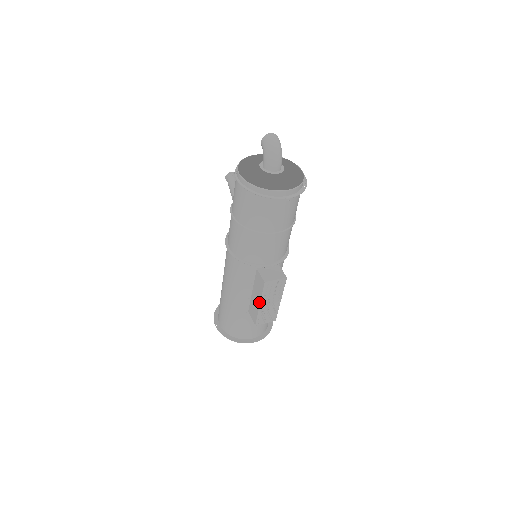
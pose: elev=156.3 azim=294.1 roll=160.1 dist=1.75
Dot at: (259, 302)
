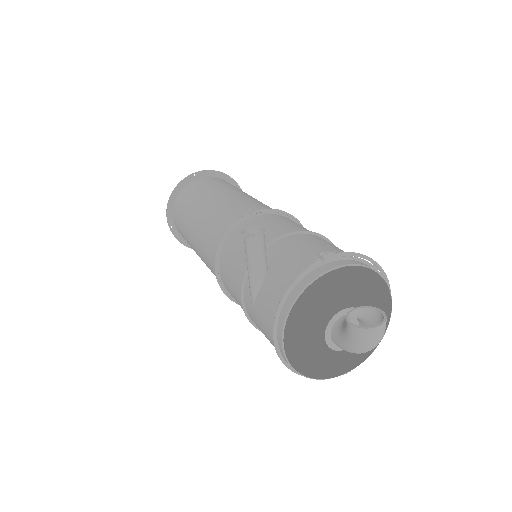
Dot at: occluded
